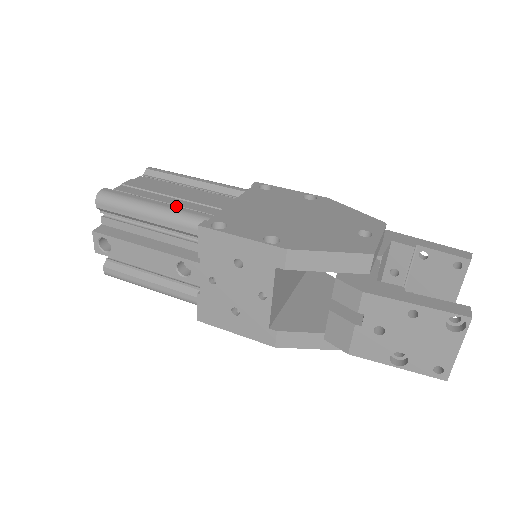
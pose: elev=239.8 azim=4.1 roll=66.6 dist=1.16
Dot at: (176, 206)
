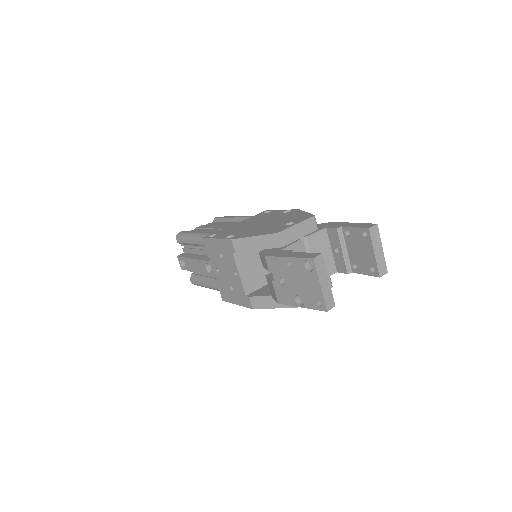
Dot at: (205, 232)
